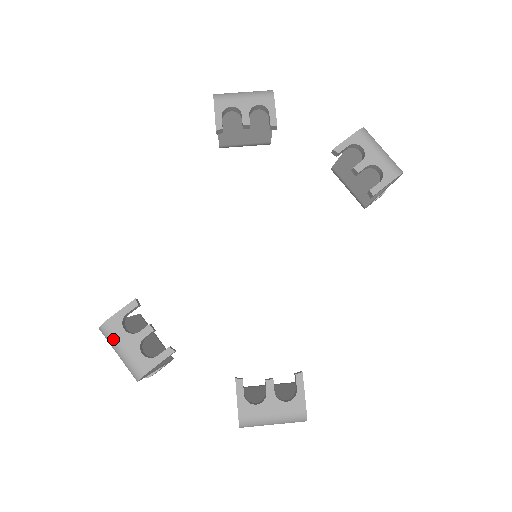
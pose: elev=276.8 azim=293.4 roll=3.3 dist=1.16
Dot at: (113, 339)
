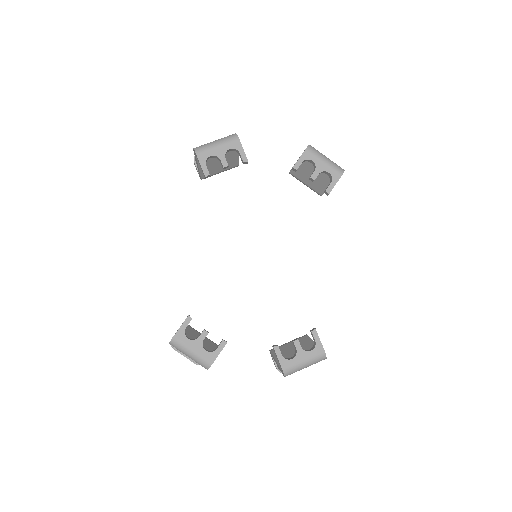
Dot at: (182, 347)
